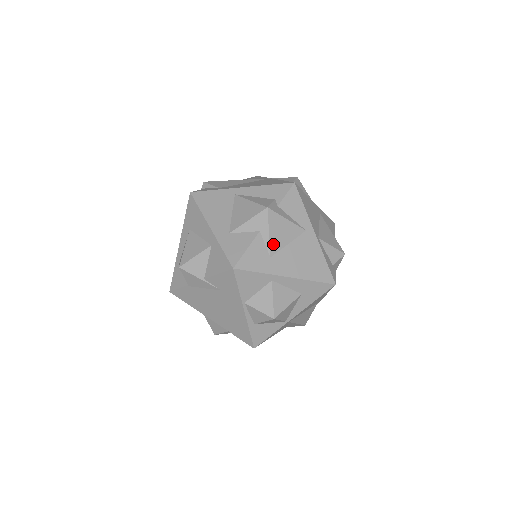
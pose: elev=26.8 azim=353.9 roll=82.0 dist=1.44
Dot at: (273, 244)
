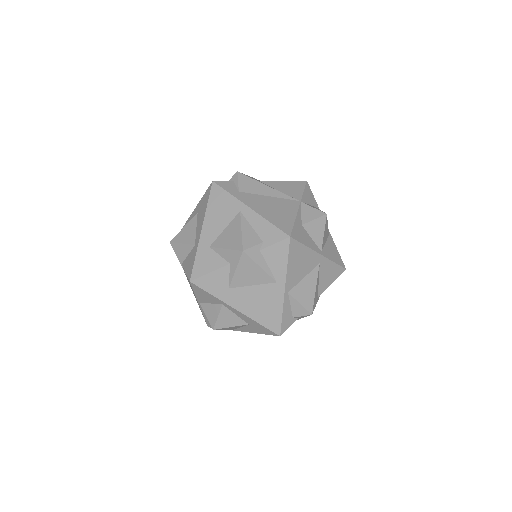
Dot at: (236, 280)
